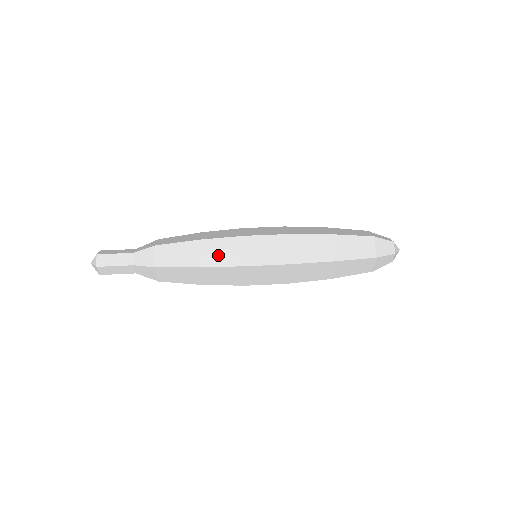
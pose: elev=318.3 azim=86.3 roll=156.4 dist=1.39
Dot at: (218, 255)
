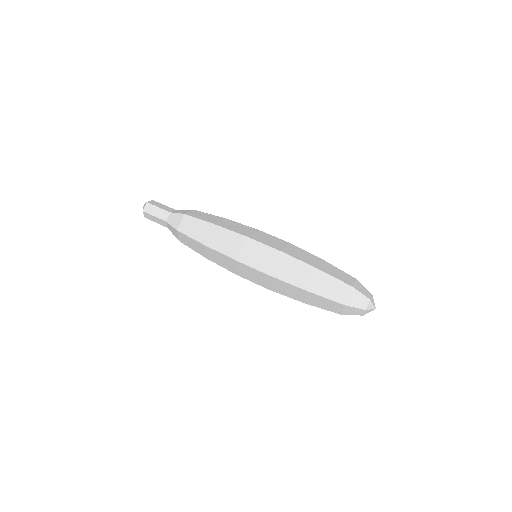
Dot at: (218, 260)
